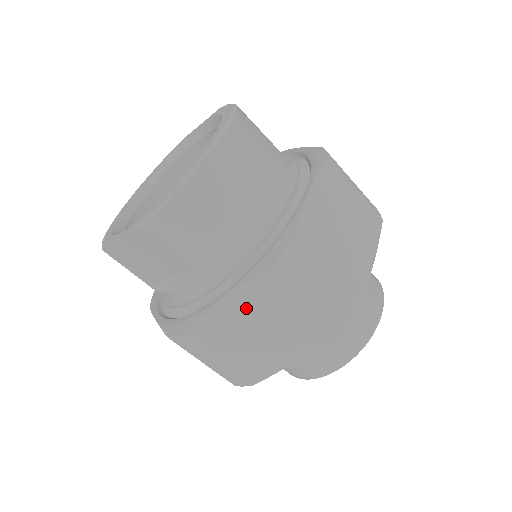
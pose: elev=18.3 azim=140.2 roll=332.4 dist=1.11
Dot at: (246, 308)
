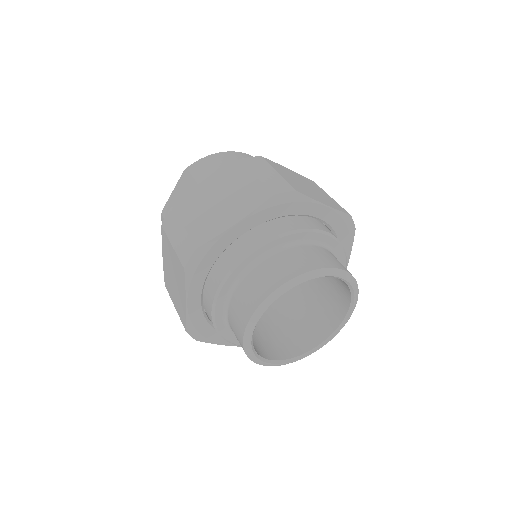
Dot at: (216, 186)
